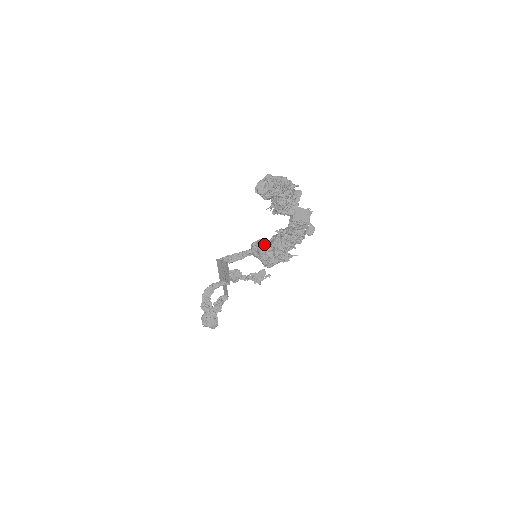
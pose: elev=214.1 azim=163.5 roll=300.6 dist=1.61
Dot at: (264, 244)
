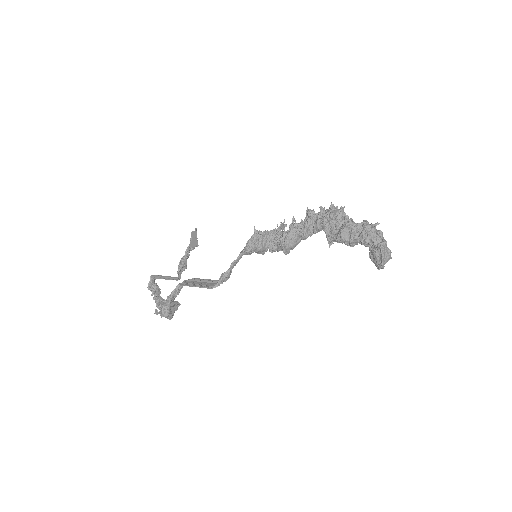
Dot at: (261, 243)
